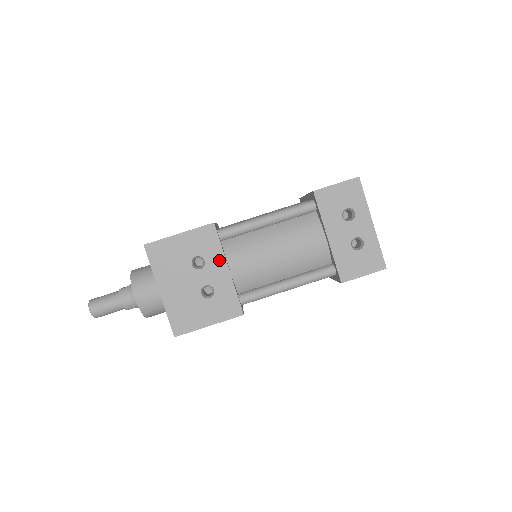
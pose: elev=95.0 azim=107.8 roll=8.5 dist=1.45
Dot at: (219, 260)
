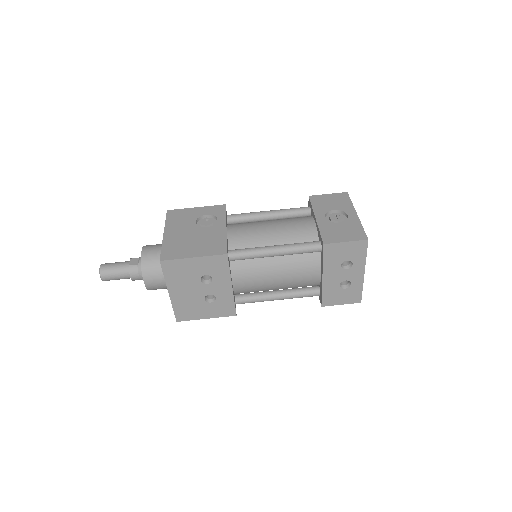
Dot at: (225, 280)
